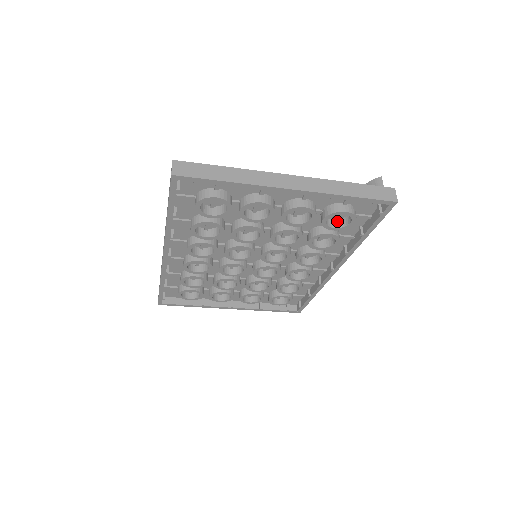
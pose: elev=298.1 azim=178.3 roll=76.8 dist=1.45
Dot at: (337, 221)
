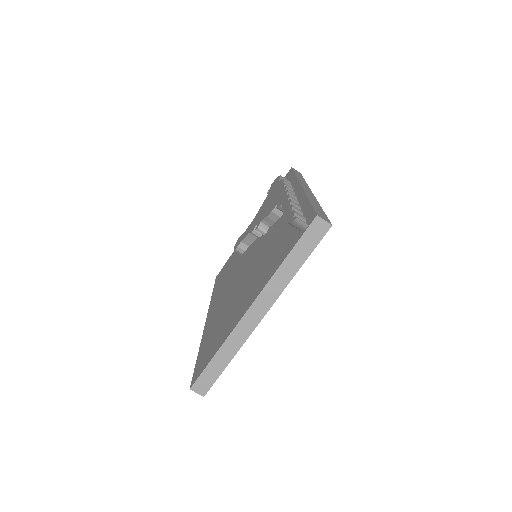
Dot at: occluded
